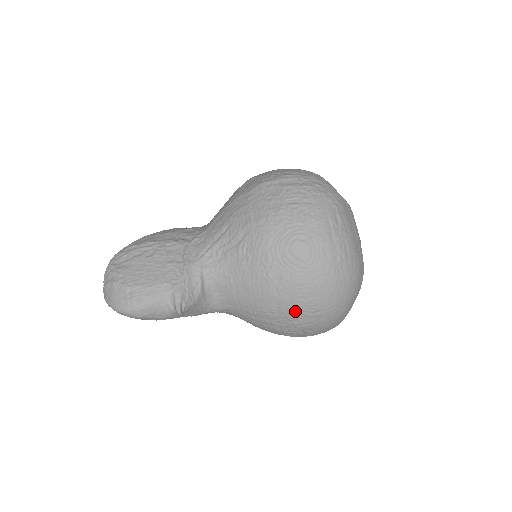
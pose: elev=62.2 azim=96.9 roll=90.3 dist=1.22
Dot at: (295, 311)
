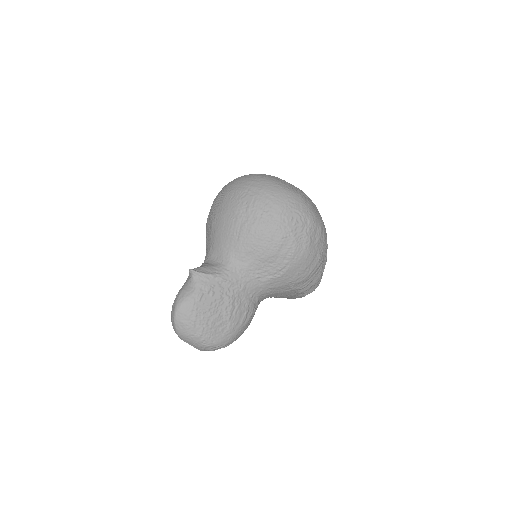
Dot at: (237, 204)
